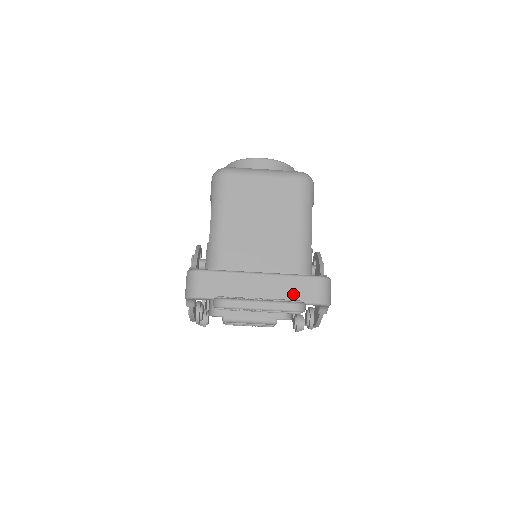
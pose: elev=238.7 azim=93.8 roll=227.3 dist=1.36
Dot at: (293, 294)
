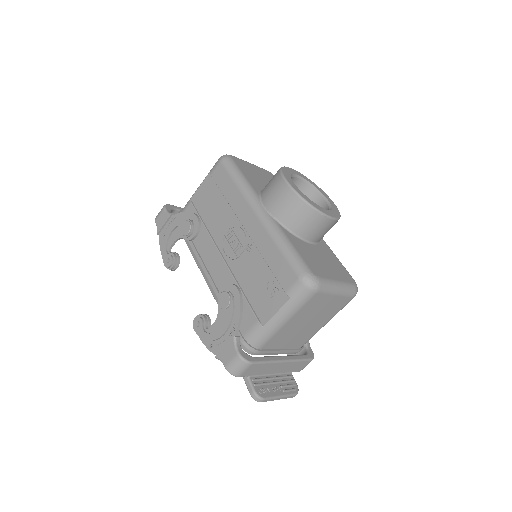
Dot at: (291, 370)
